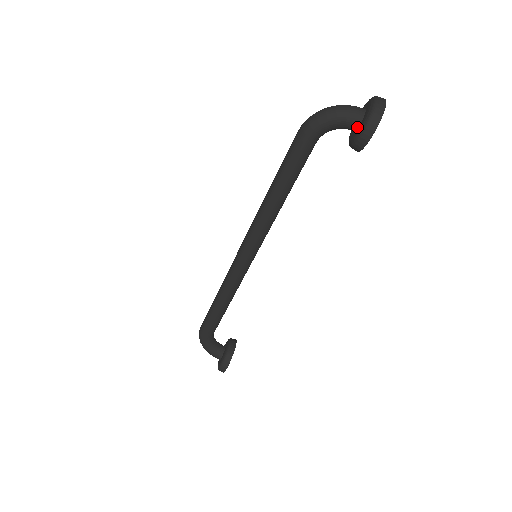
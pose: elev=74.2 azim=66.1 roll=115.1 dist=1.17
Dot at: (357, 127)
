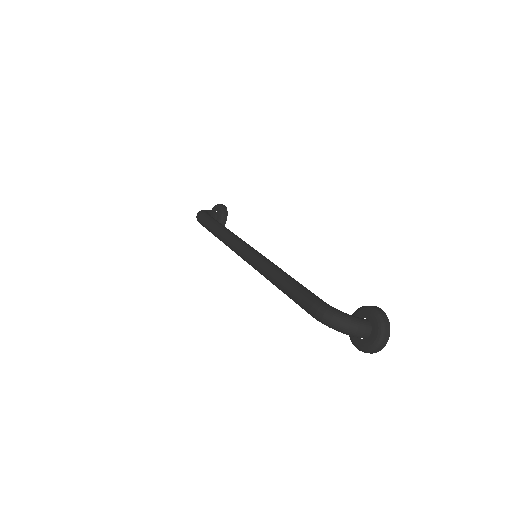
Dot at: occluded
